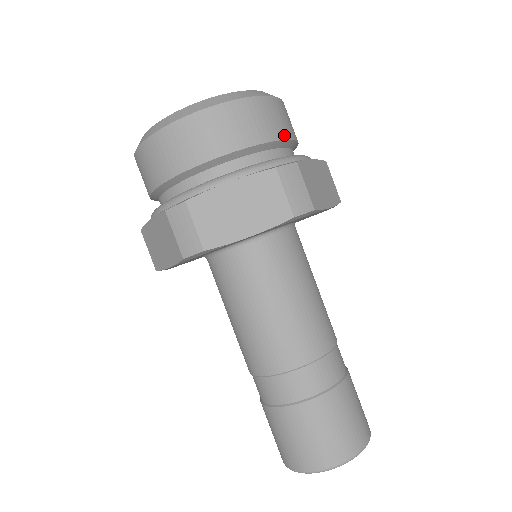
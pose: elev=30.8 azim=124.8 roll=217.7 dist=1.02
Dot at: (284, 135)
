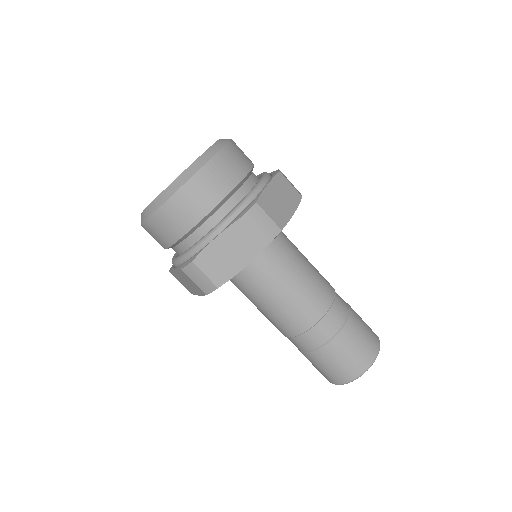
Dot at: (240, 177)
